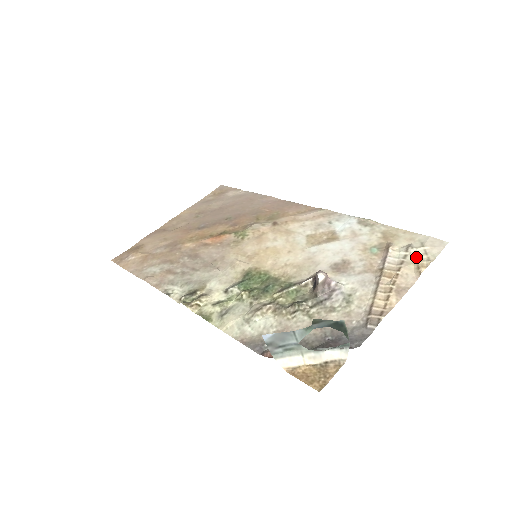
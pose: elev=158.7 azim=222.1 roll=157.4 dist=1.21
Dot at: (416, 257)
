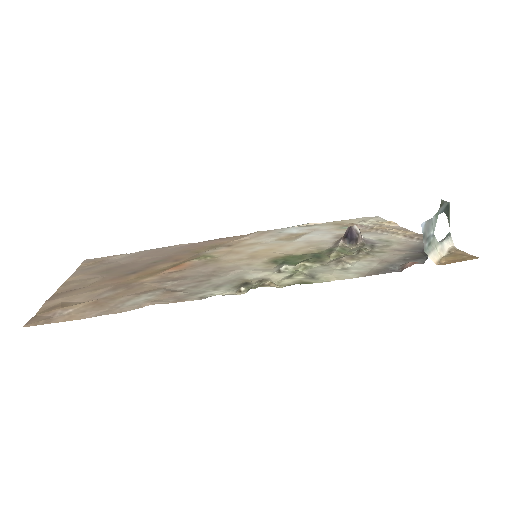
Dot at: (377, 221)
